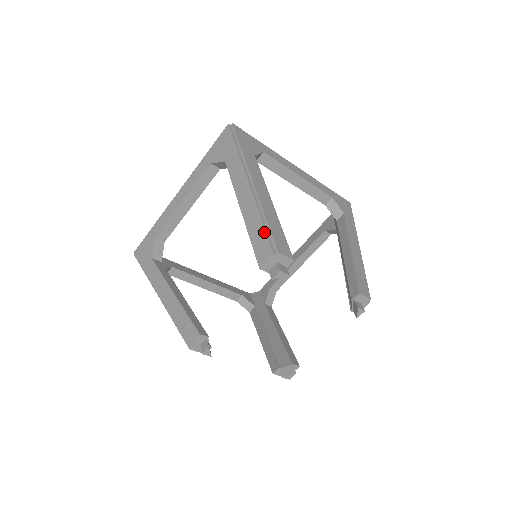
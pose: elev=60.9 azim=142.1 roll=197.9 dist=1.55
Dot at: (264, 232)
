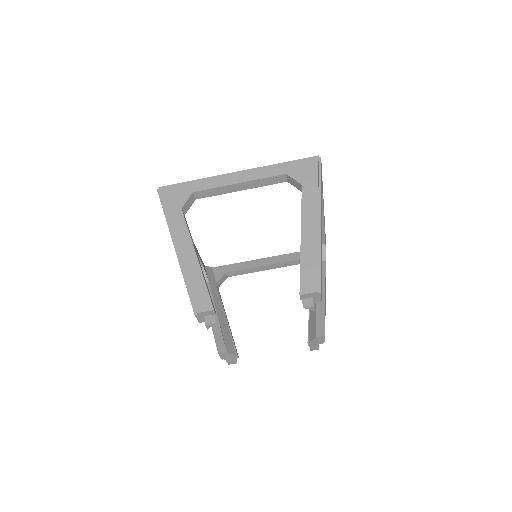
Dot at: (316, 270)
